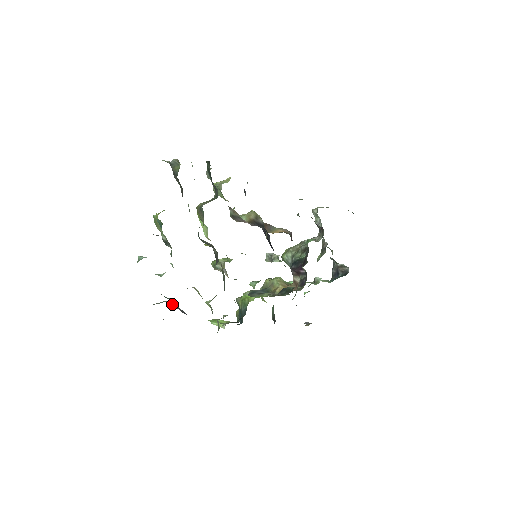
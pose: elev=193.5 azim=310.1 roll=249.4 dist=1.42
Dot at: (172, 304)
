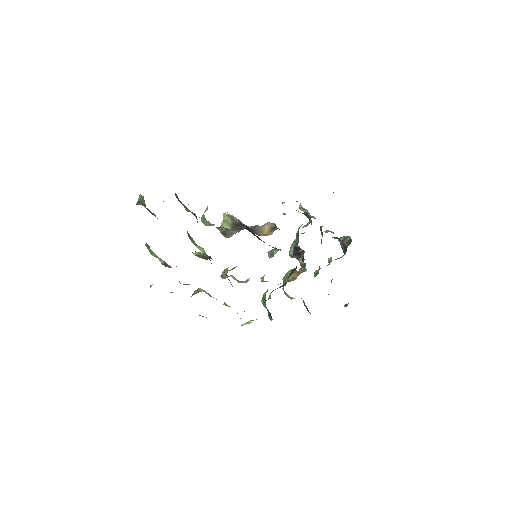
Dot at: occluded
